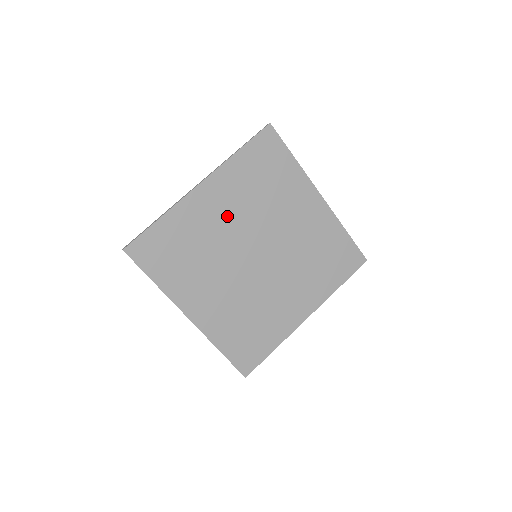
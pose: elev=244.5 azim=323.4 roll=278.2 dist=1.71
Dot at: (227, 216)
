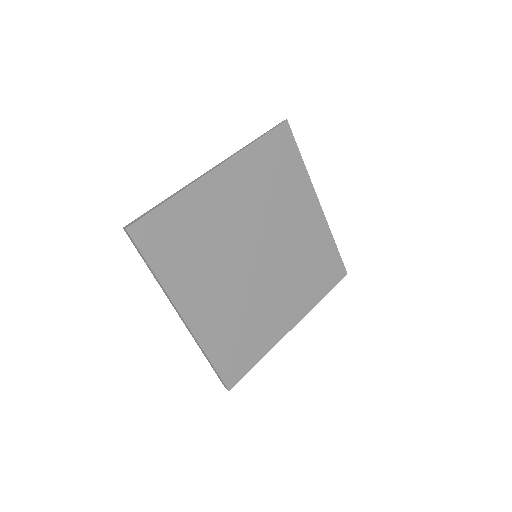
Dot at: (236, 208)
